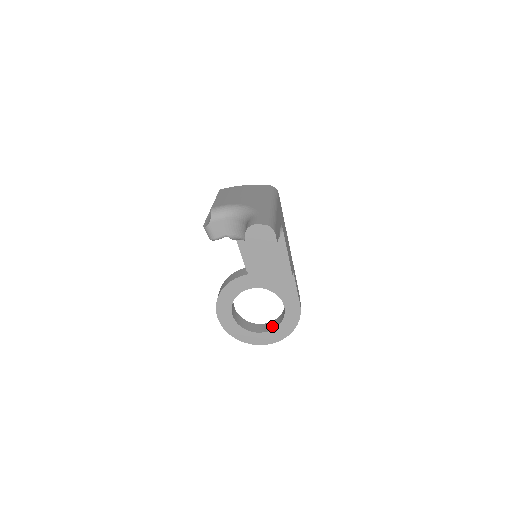
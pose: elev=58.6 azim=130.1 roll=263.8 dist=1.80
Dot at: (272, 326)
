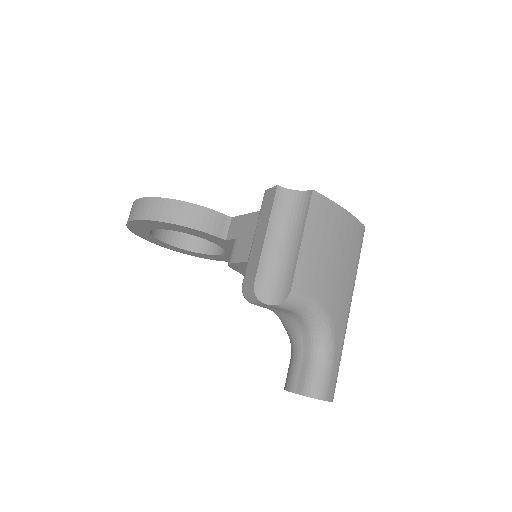
Dot at: (184, 241)
